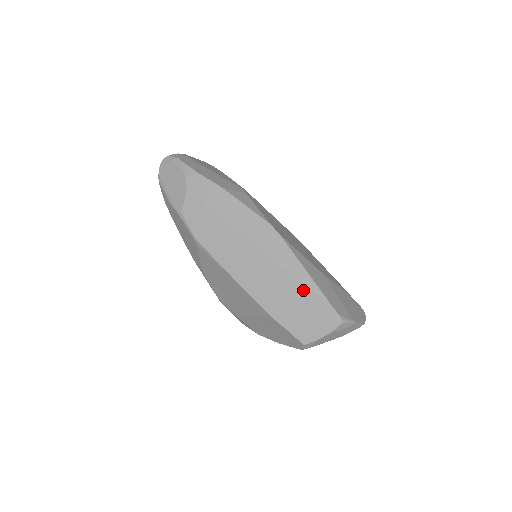
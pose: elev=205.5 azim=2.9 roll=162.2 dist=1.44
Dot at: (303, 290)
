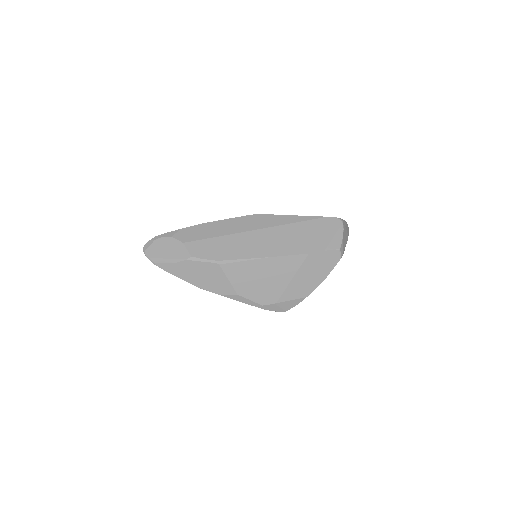
Dot at: (306, 224)
